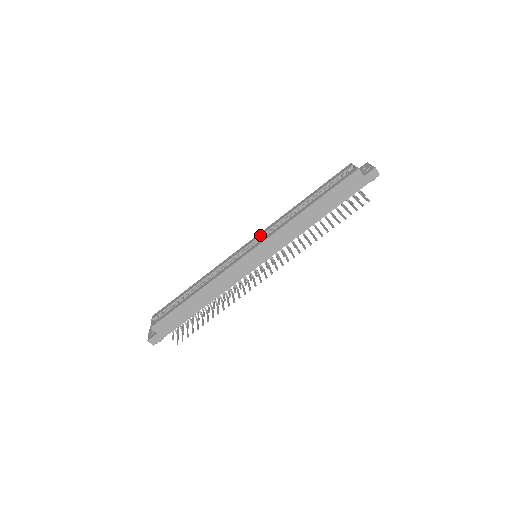
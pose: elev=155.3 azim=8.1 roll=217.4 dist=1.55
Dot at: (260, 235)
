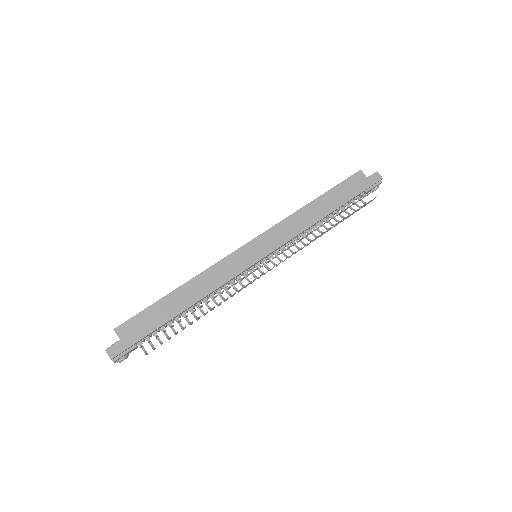
Dot at: occluded
